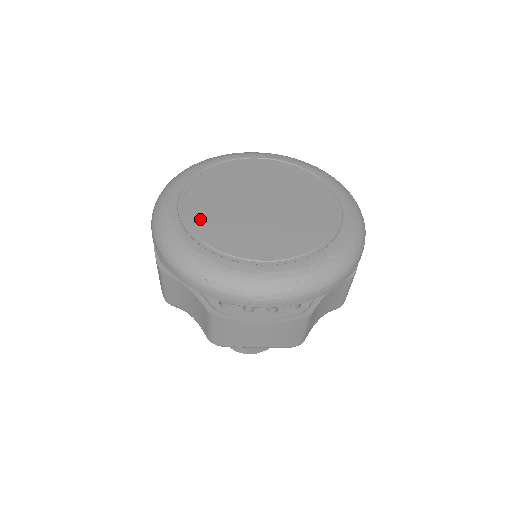
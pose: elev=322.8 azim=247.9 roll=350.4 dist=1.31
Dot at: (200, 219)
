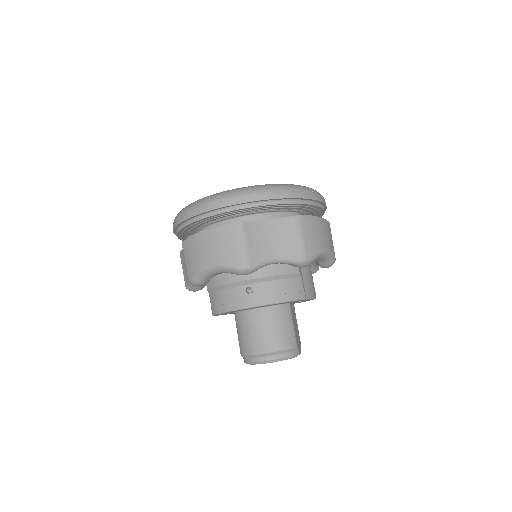
Dot at: occluded
